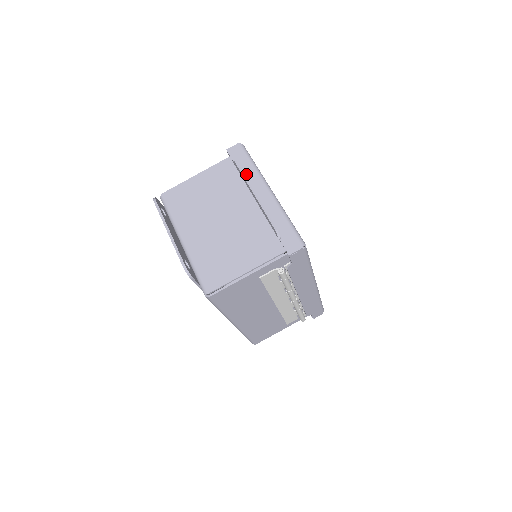
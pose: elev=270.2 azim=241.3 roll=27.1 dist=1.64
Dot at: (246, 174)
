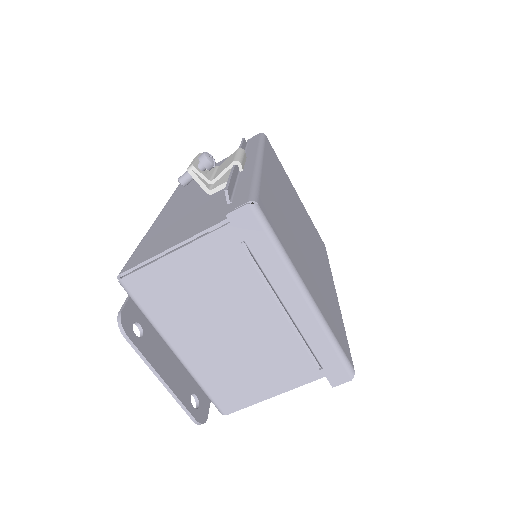
Dot at: (267, 268)
